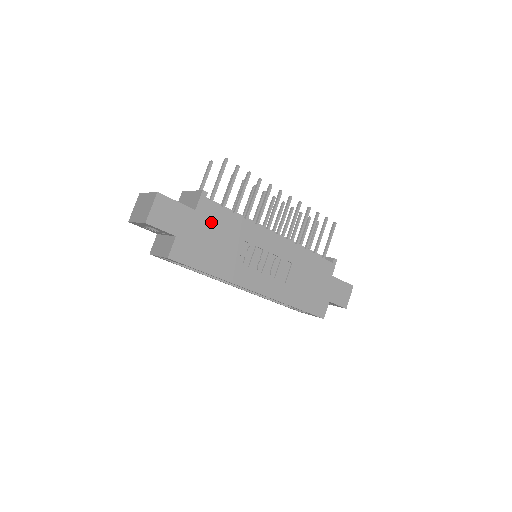
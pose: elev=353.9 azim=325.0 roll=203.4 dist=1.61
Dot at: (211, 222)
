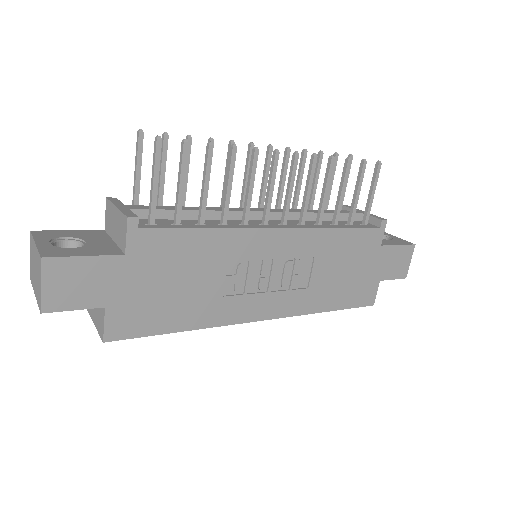
Dot at: (160, 260)
